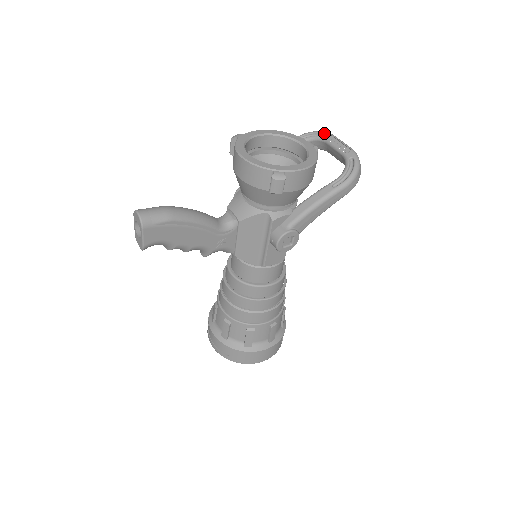
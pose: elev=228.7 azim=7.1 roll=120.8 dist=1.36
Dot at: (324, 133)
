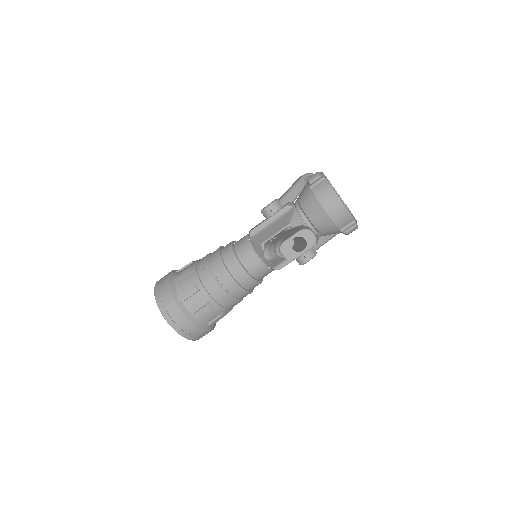
Dot at: occluded
